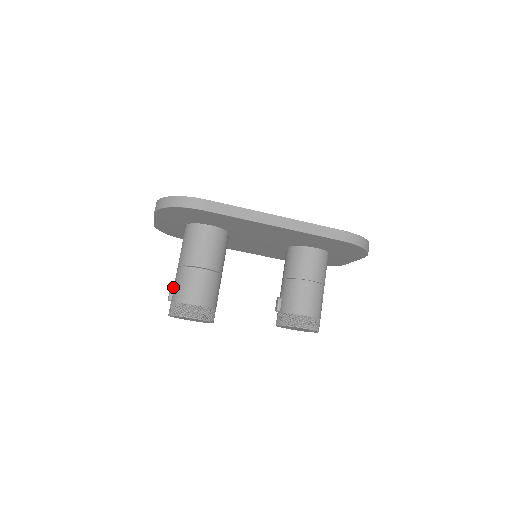
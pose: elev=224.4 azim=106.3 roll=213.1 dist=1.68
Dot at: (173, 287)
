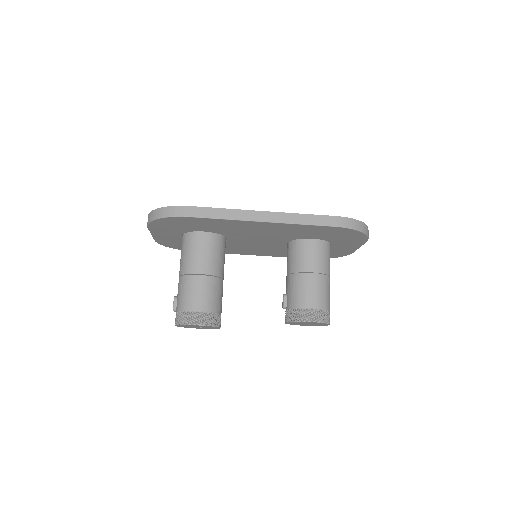
Dot at: (176, 297)
